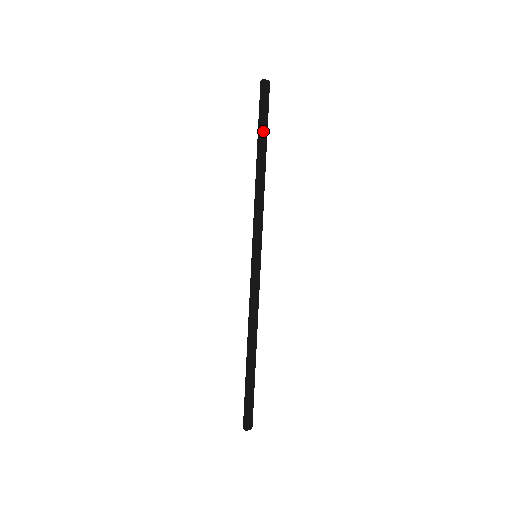
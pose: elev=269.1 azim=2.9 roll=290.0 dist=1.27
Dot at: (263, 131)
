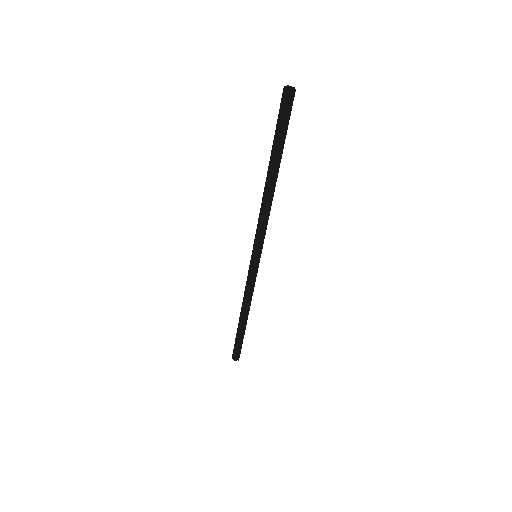
Dot at: (276, 147)
